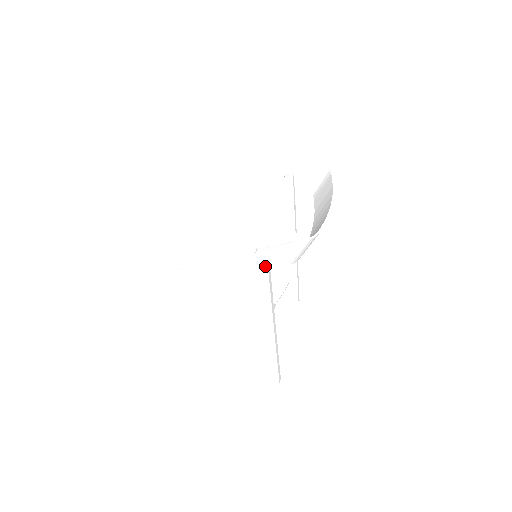
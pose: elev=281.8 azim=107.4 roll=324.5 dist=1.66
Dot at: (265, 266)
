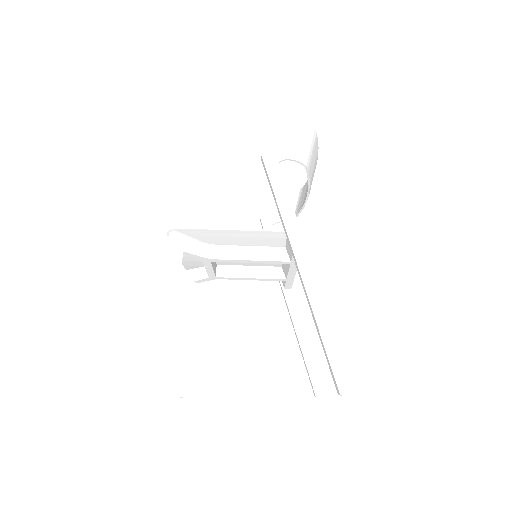
Dot at: (276, 165)
